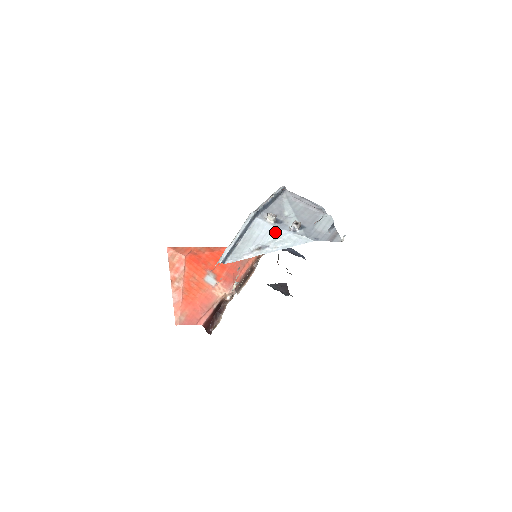
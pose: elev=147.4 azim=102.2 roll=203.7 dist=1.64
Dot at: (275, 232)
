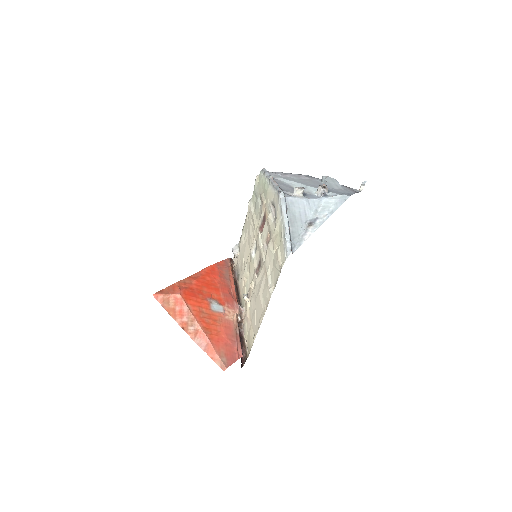
Dot at: (311, 203)
